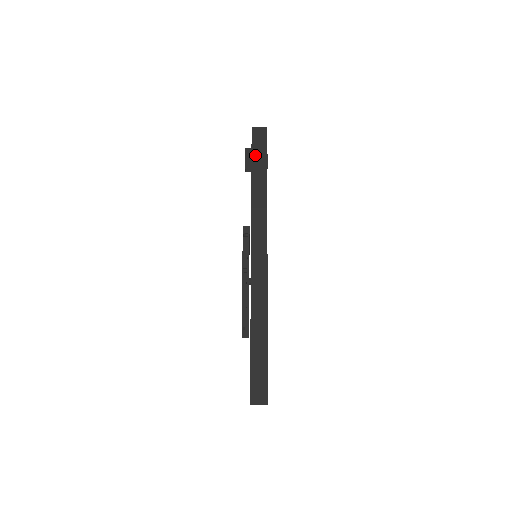
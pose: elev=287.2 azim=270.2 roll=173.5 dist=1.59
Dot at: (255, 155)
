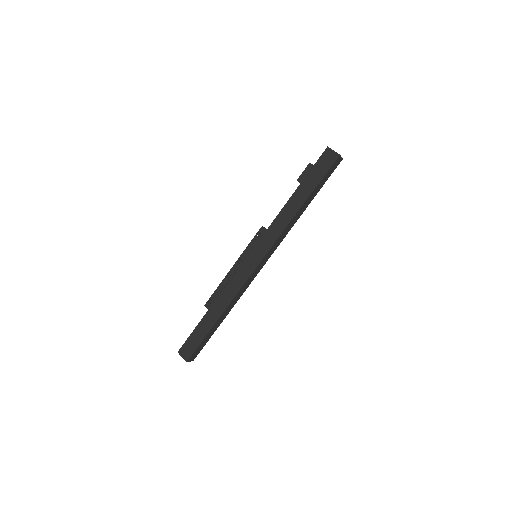
Dot at: (312, 174)
